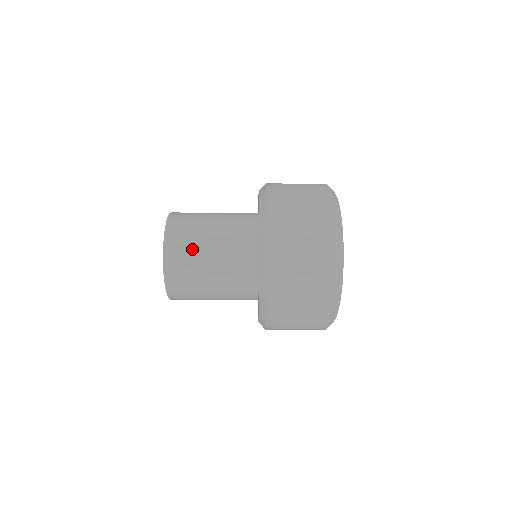
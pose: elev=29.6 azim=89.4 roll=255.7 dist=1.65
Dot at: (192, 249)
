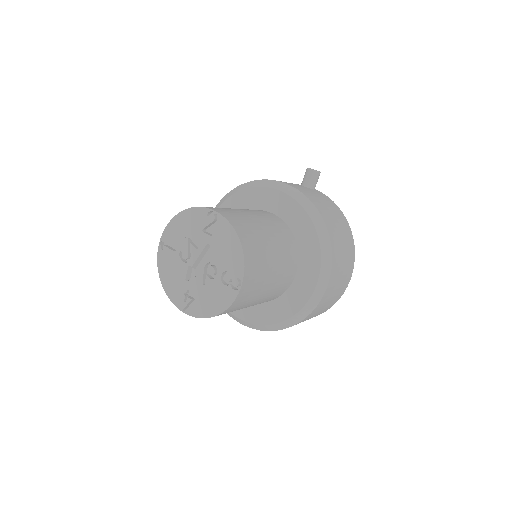
Dot at: (242, 307)
